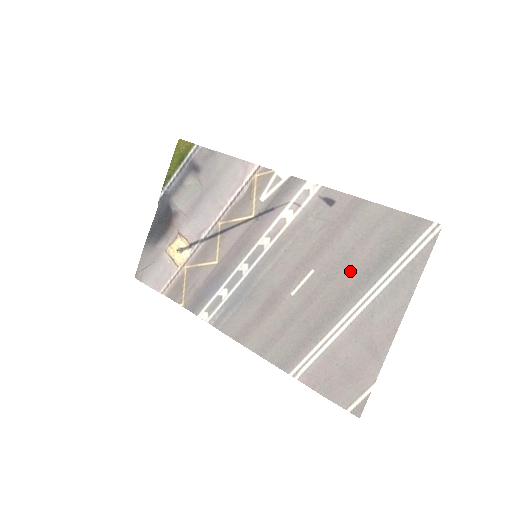
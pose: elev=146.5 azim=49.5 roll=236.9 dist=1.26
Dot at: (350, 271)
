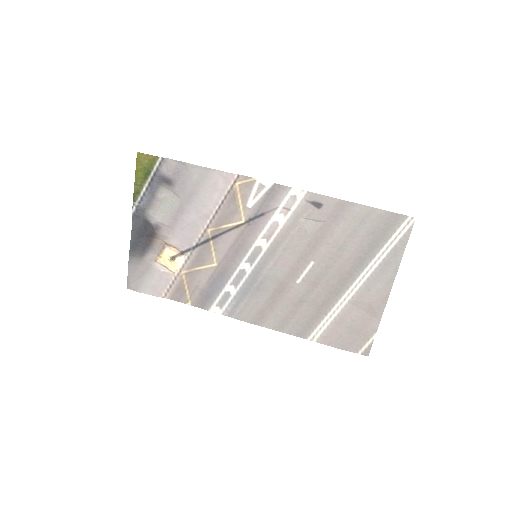
Dot at: (346, 259)
